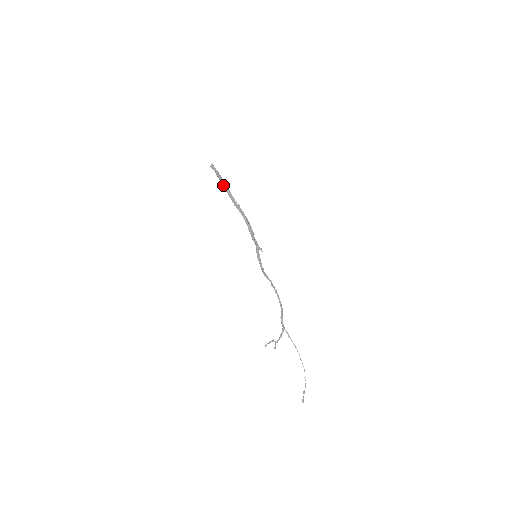
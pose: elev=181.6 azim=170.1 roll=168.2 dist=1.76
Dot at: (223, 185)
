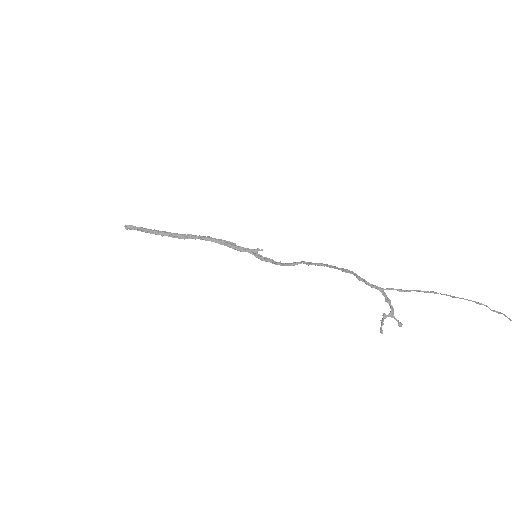
Dot at: (154, 233)
